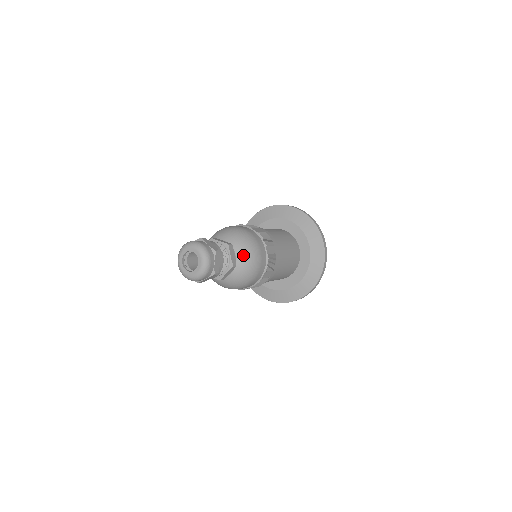
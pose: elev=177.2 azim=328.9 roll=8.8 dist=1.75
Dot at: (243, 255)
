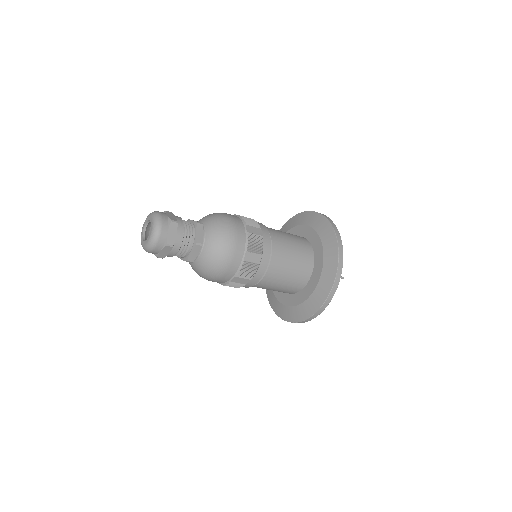
Dot at: (207, 218)
